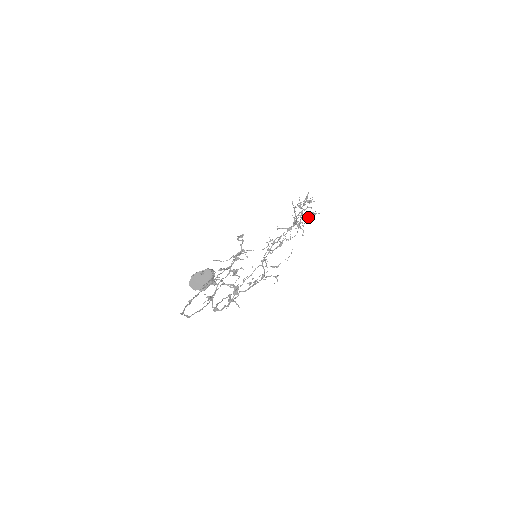
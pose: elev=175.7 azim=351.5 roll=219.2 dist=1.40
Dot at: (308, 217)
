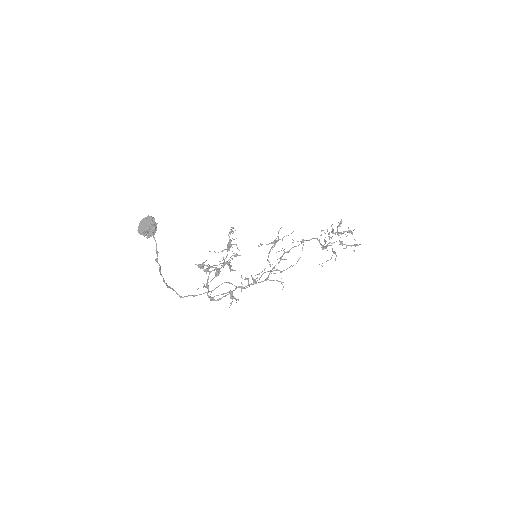
Dot at: occluded
